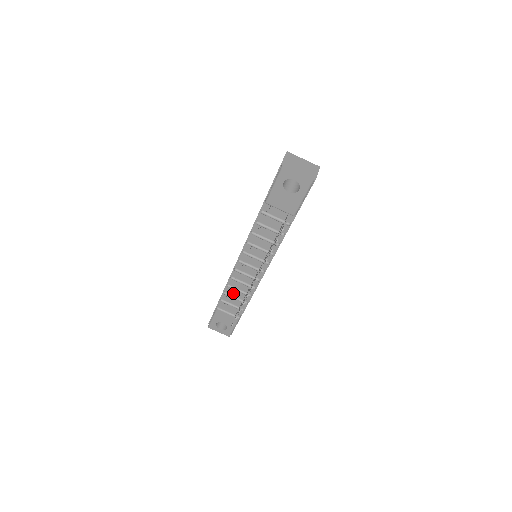
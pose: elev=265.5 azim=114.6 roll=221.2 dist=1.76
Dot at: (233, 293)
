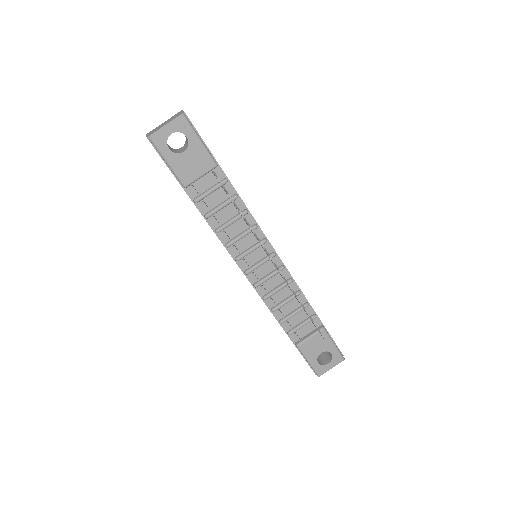
Dot at: (287, 312)
